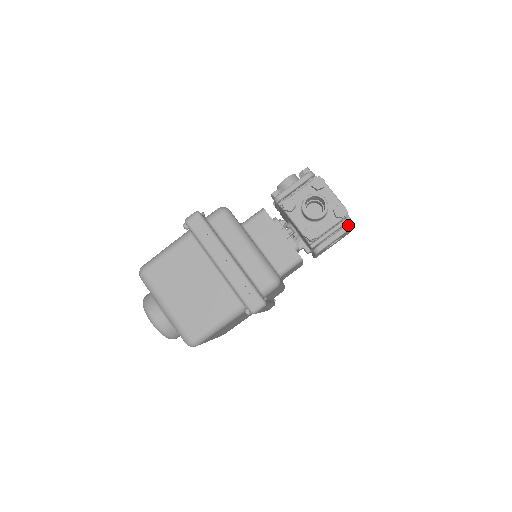
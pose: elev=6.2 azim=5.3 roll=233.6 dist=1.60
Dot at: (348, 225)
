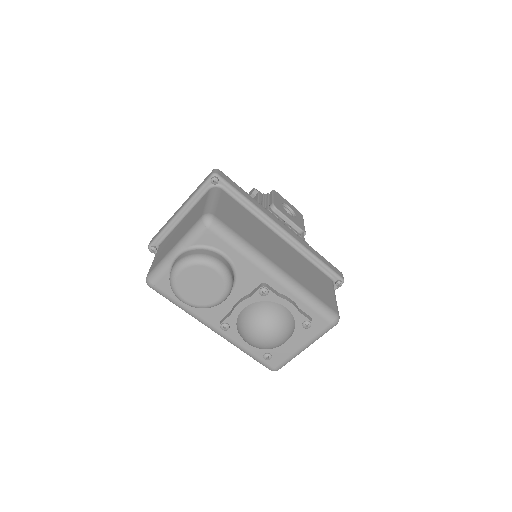
Dot at: (270, 193)
